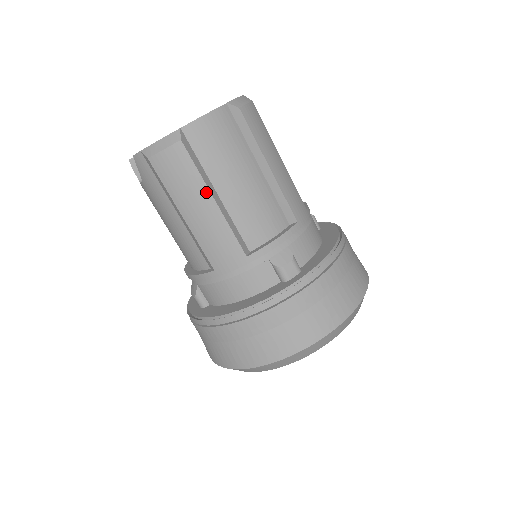
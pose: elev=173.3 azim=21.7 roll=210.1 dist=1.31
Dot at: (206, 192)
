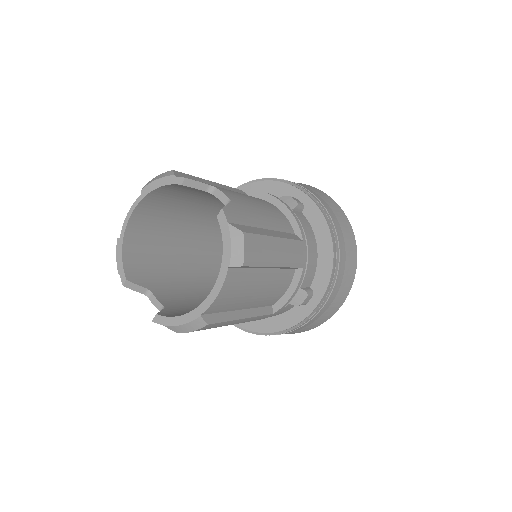
Dot at: (236, 321)
